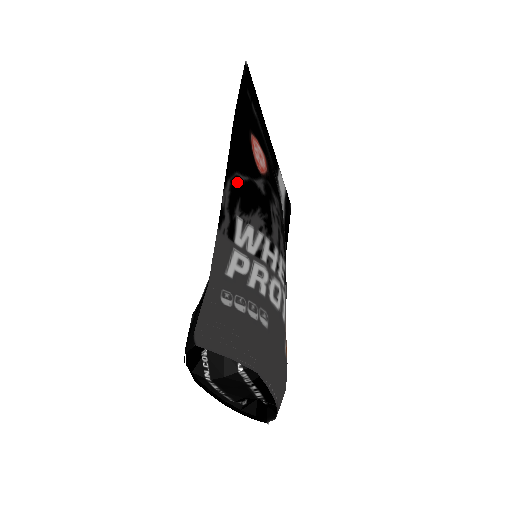
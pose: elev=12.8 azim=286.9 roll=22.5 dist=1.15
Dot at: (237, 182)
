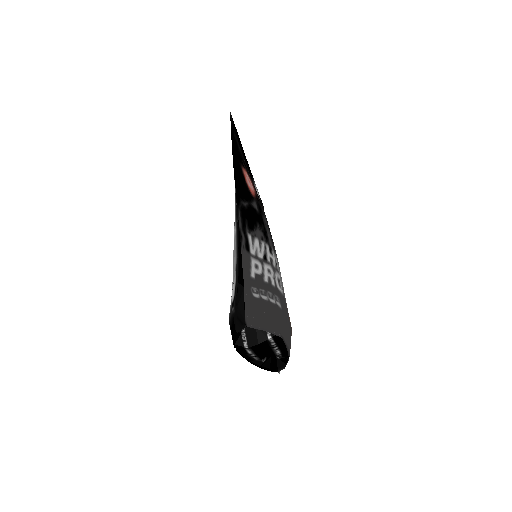
Dot at: (243, 209)
